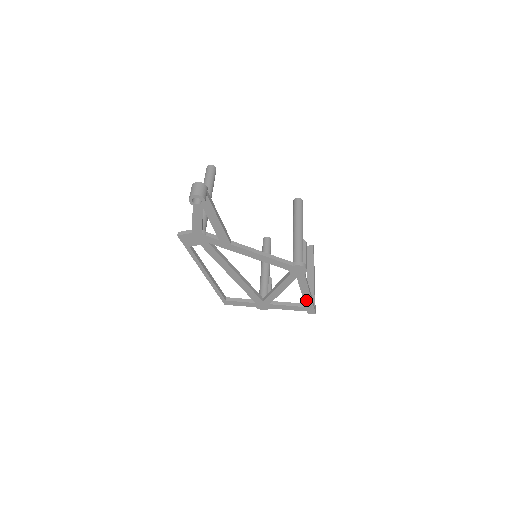
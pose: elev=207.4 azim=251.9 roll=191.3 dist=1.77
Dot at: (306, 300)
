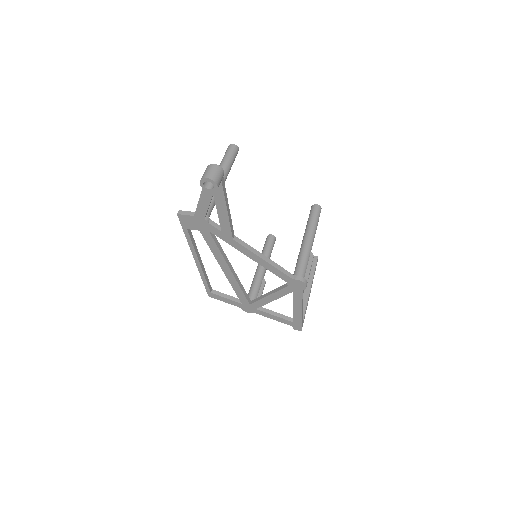
Dot at: (296, 316)
